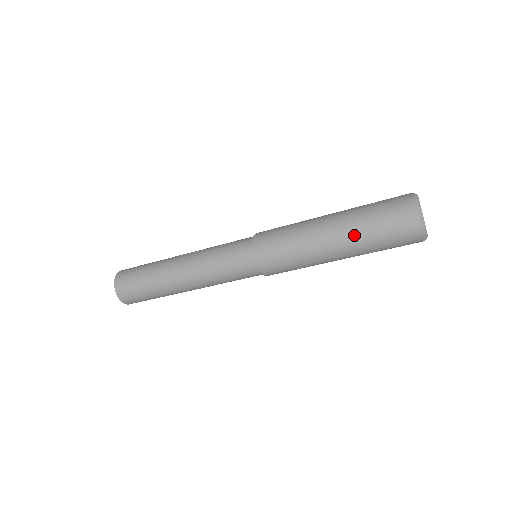
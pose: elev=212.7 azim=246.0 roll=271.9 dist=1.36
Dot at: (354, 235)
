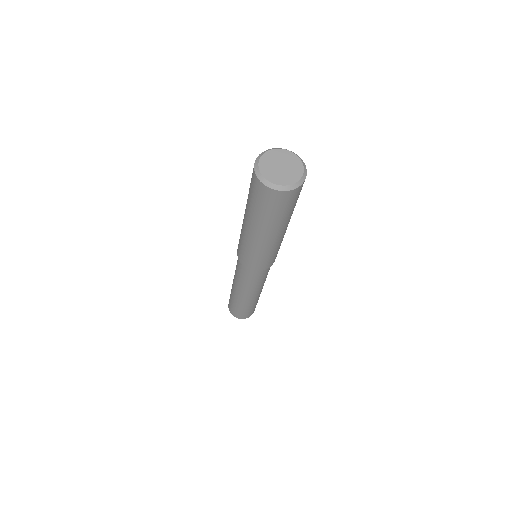
Dot at: (247, 210)
